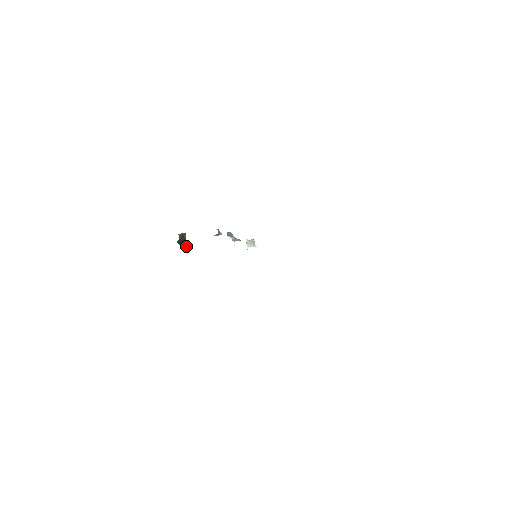
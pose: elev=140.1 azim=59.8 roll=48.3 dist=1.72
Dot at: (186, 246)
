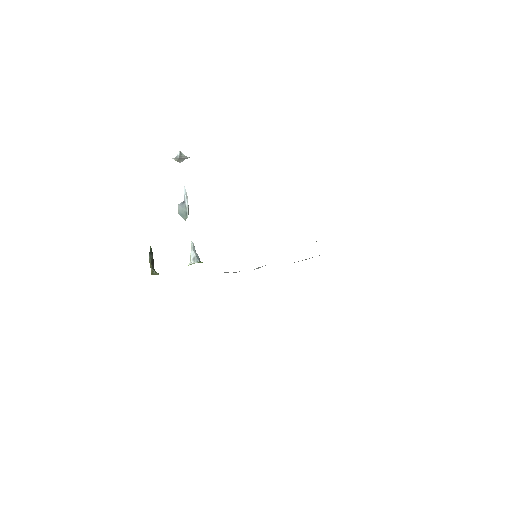
Dot at: (151, 249)
